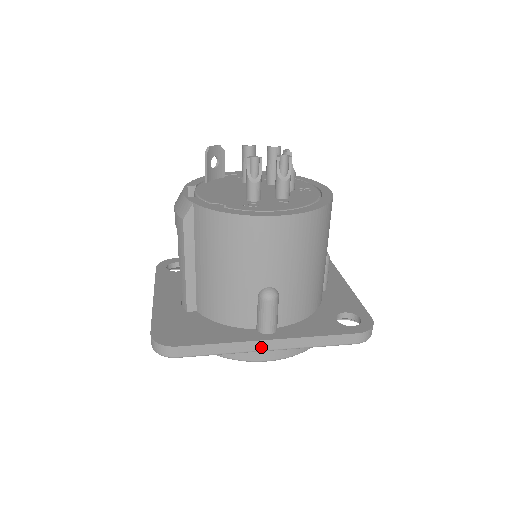
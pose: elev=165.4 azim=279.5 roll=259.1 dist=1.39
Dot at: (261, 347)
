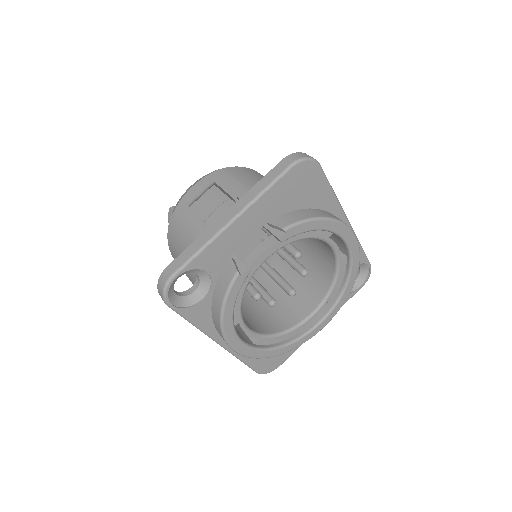
Dot at: occluded
